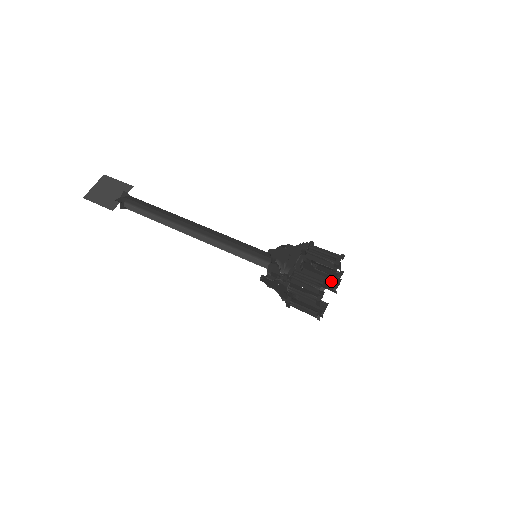
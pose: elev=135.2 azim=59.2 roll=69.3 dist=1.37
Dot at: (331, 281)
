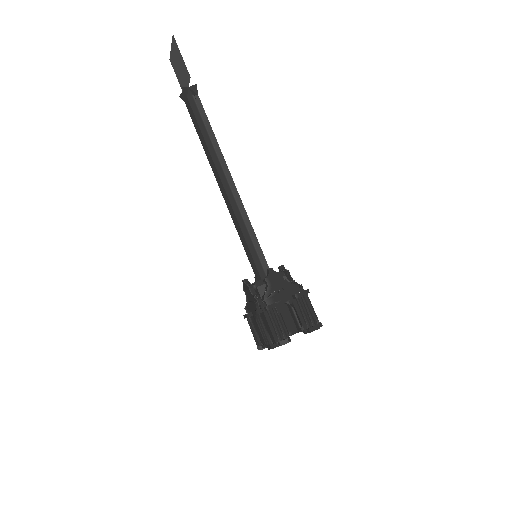
Dot at: occluded
